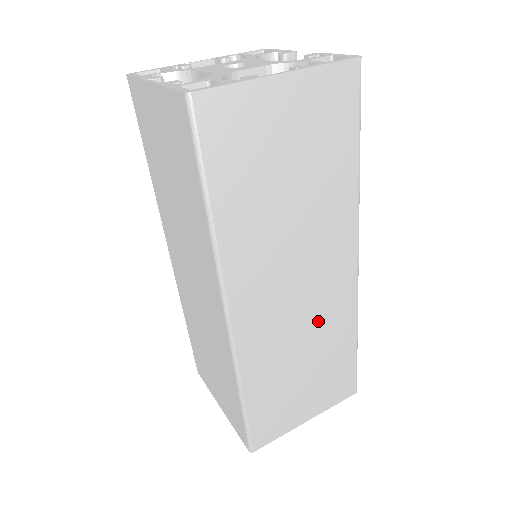
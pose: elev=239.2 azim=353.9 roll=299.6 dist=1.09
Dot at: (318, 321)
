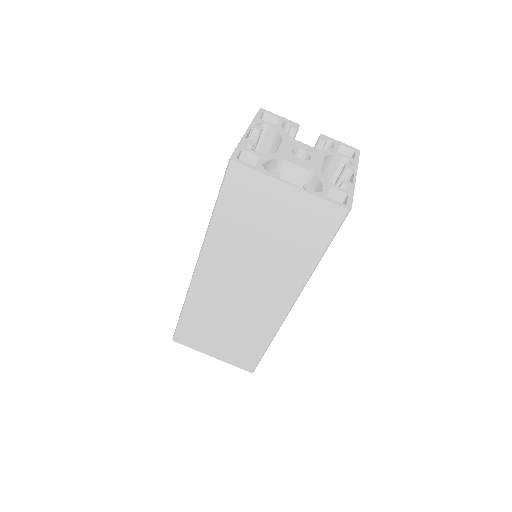
Dot at: occluded
